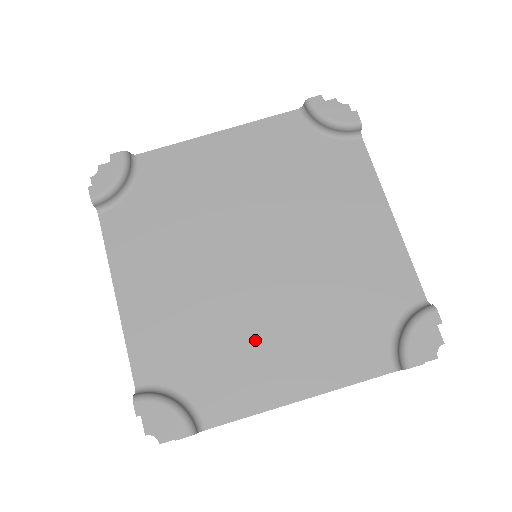
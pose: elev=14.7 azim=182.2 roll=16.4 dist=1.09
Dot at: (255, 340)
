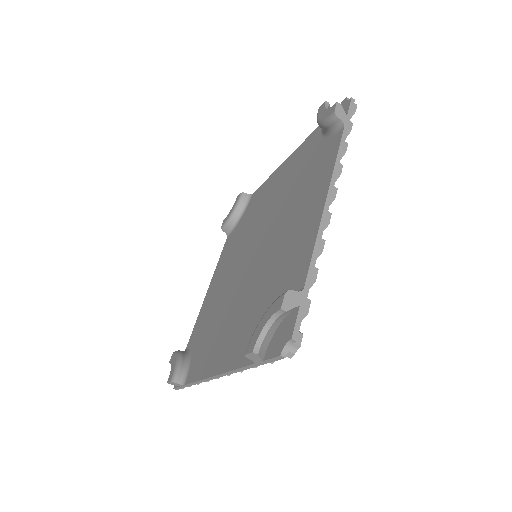
Dot at: (283, 247)
